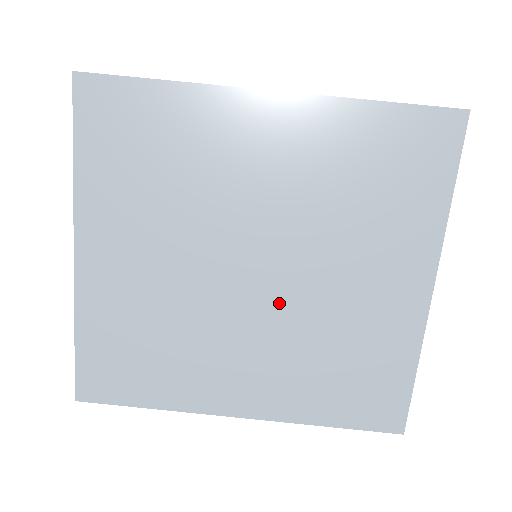
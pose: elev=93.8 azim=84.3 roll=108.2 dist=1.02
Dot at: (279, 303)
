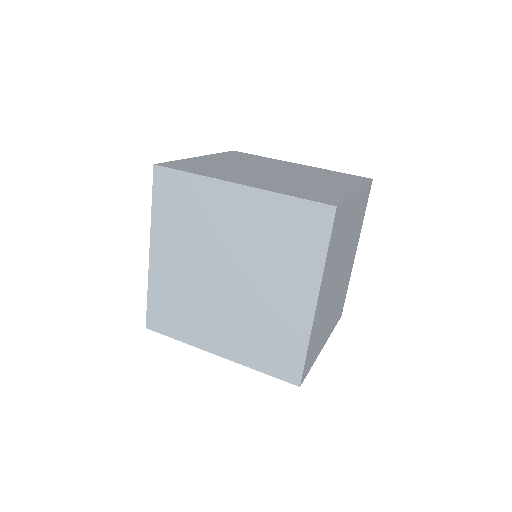
Dot at: (281, 177)
